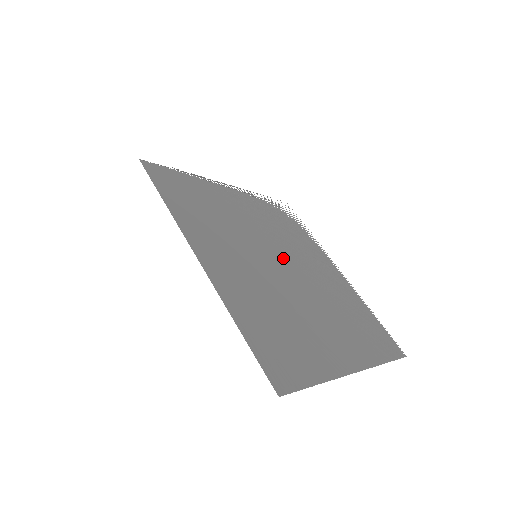
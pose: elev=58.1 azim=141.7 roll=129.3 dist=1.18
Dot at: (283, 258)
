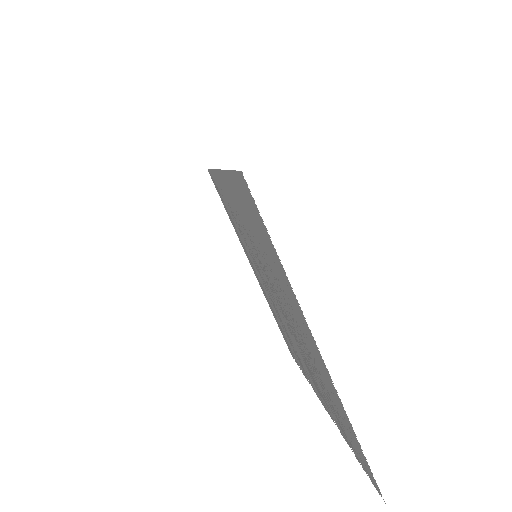
Dot at: occluded
